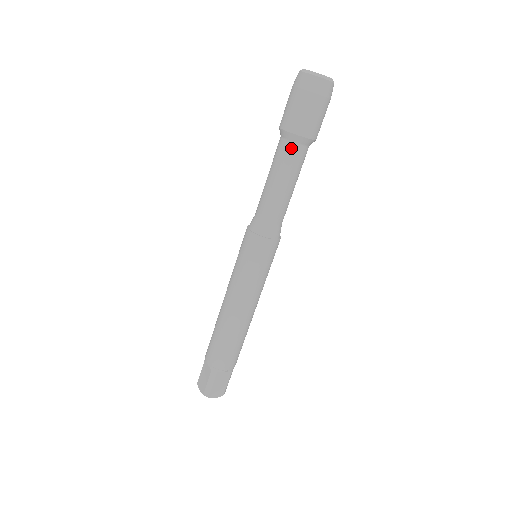
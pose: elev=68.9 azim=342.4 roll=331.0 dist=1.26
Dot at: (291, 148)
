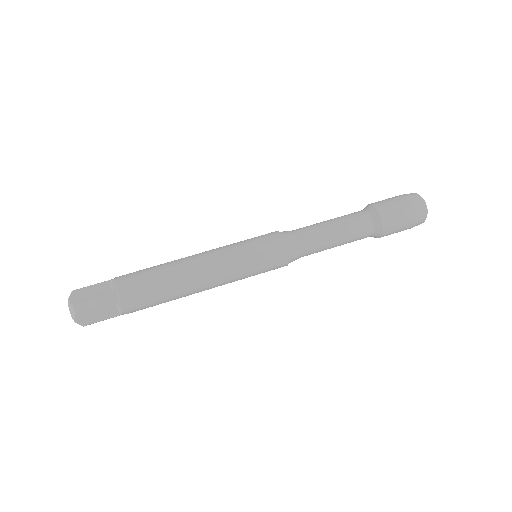
Dot at: (368, 223)
